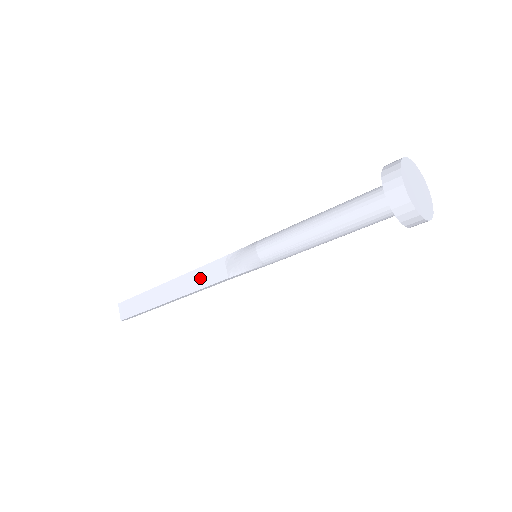
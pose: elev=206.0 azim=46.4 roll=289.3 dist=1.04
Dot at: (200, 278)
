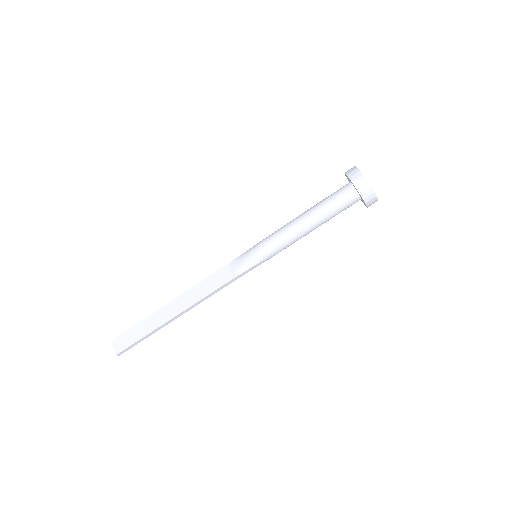
Dot at: (206, 287)
